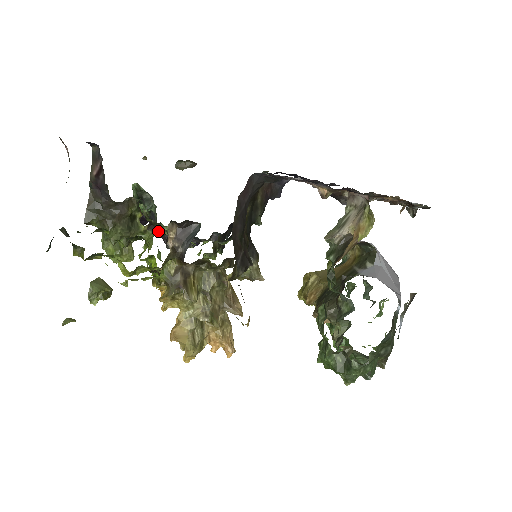
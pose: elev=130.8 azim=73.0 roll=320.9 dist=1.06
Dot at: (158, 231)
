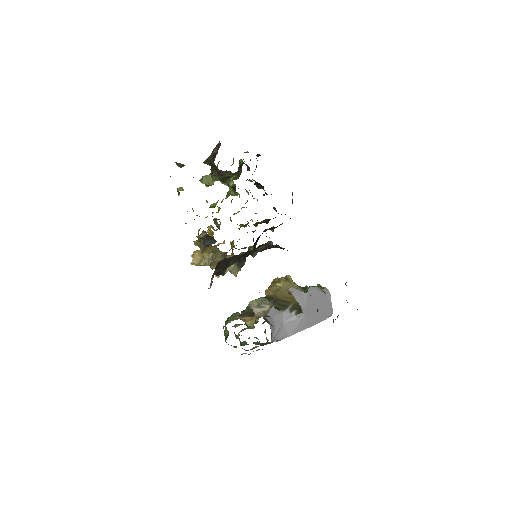
Dot at: (235, 194)
